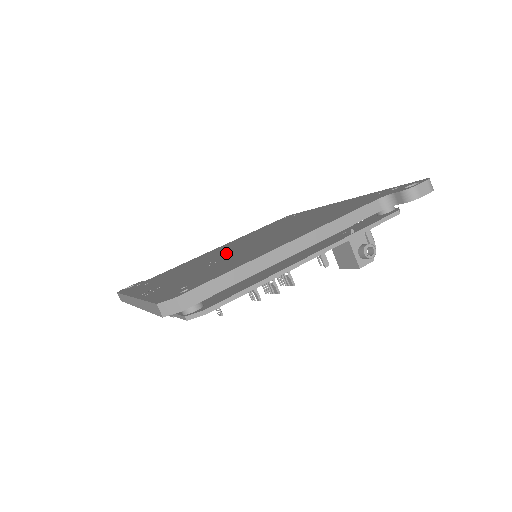
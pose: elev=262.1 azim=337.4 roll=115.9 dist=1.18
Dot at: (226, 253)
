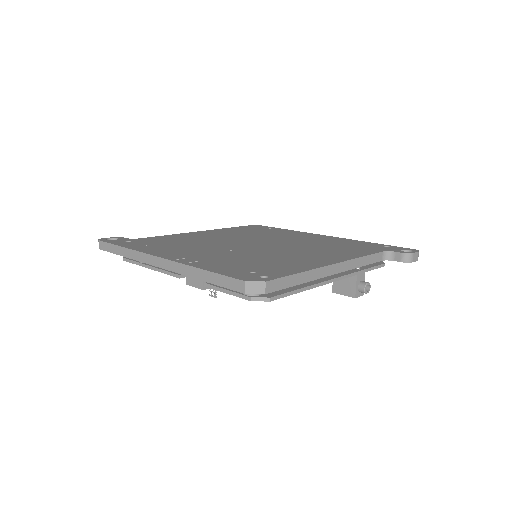
Dot at: (239, 245)
